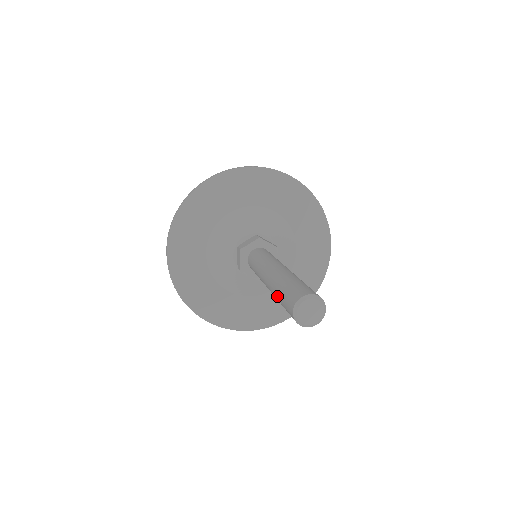
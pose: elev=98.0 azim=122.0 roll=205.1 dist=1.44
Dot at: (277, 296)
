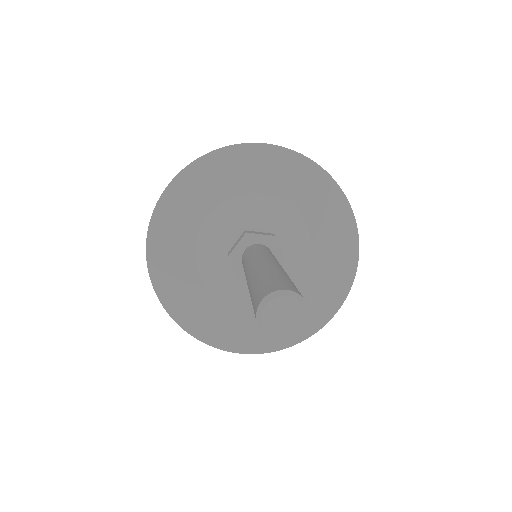
Dot at: (253, 283)
